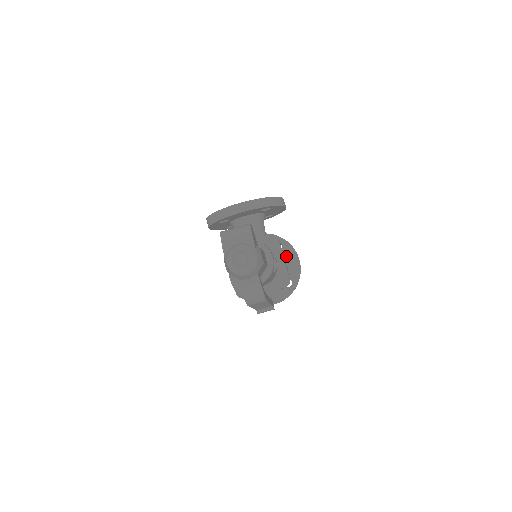
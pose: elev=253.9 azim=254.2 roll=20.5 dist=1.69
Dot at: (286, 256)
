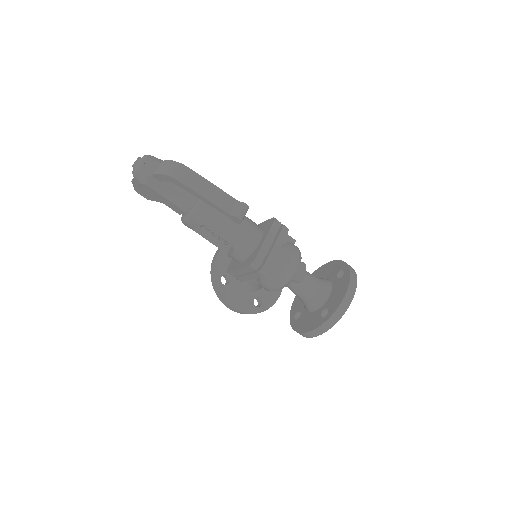
Dot at: (323, 273)
